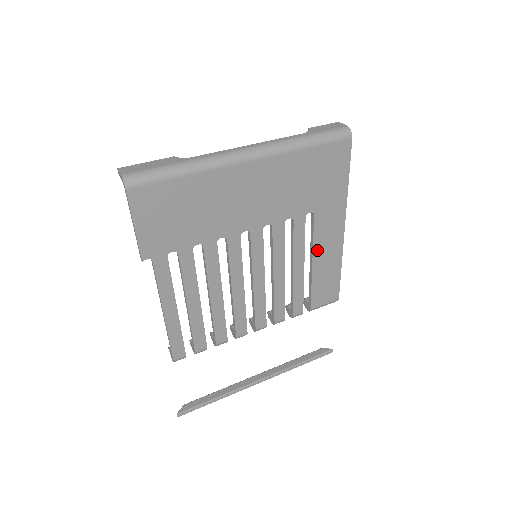
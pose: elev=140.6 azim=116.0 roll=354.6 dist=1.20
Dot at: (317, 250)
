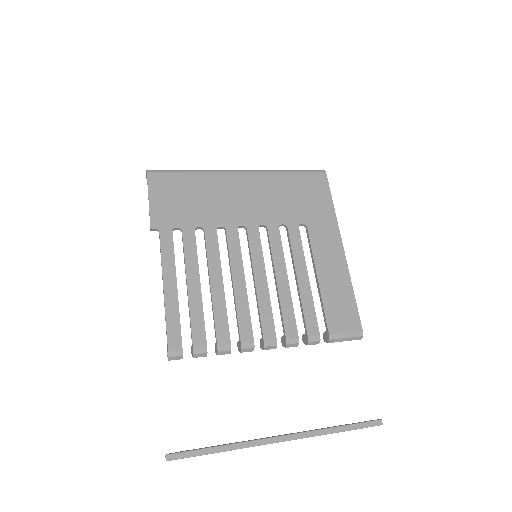
Dot at: (319, 263)
